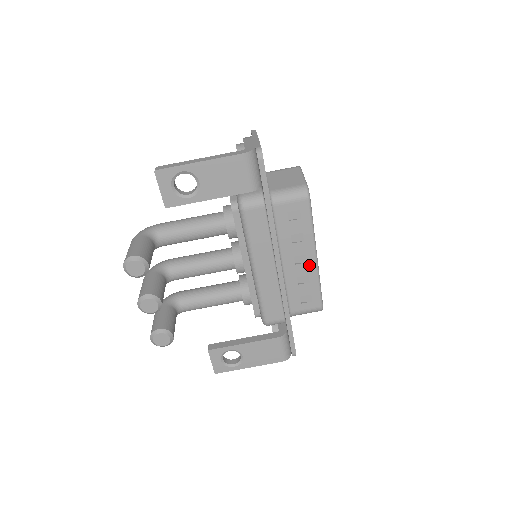
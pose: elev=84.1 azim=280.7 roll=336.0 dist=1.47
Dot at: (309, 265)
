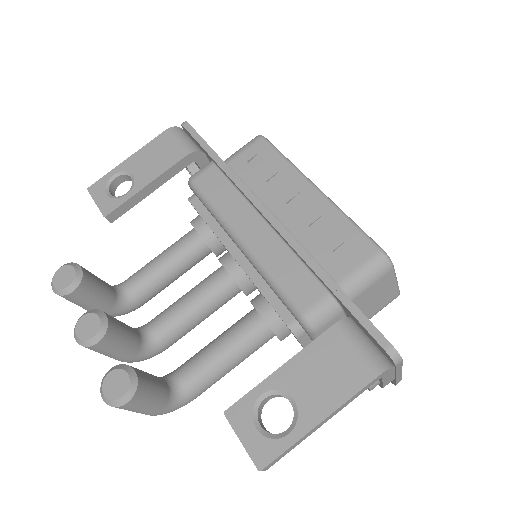
Dot at: (314, 202)
